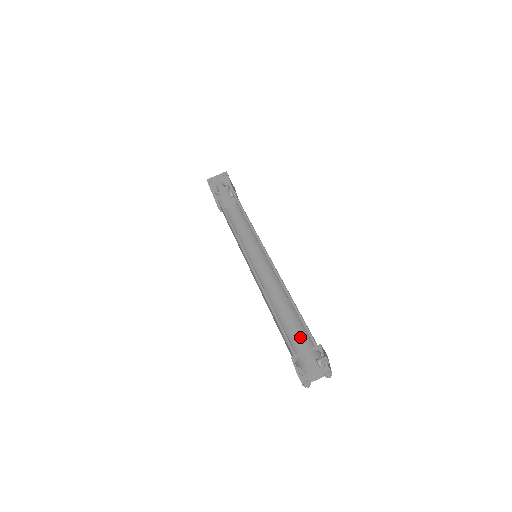
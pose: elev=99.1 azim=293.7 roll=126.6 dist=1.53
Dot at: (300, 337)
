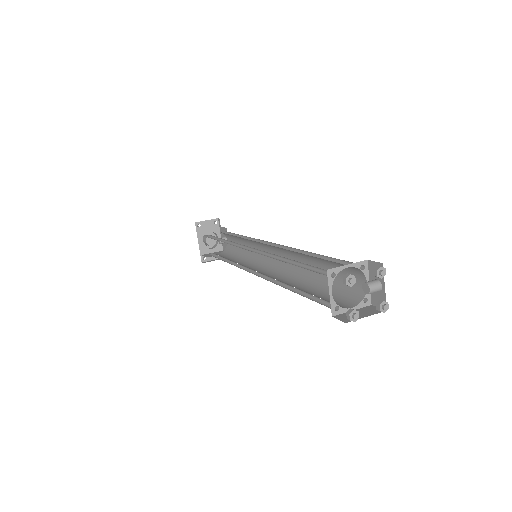
Dot at: (328, 294)
